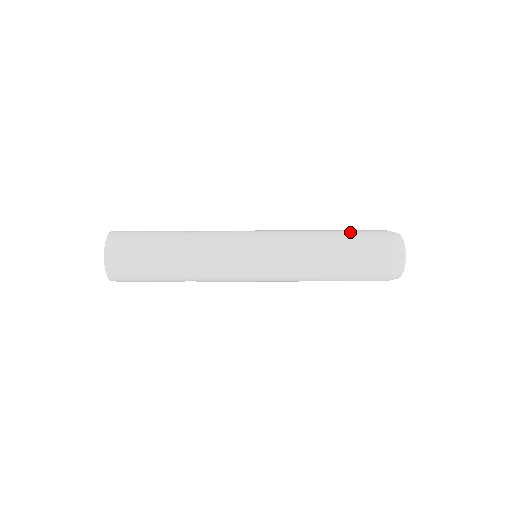
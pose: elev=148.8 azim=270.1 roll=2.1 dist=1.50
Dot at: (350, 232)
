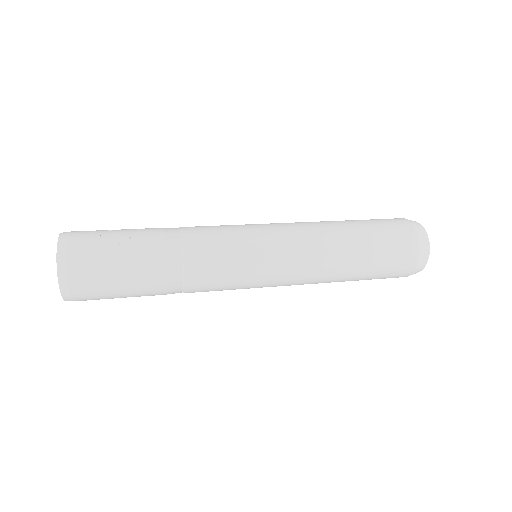
Dot at: (365, 221)
